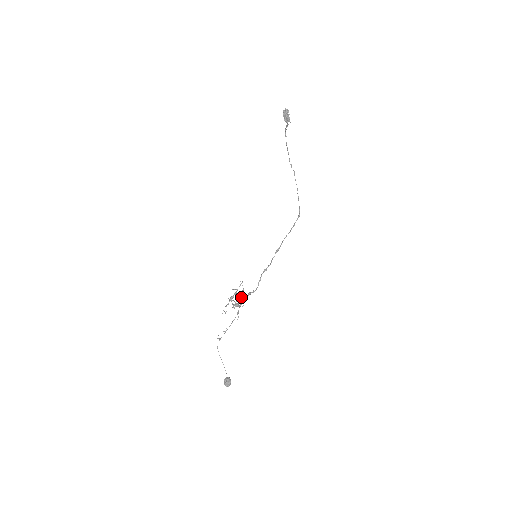
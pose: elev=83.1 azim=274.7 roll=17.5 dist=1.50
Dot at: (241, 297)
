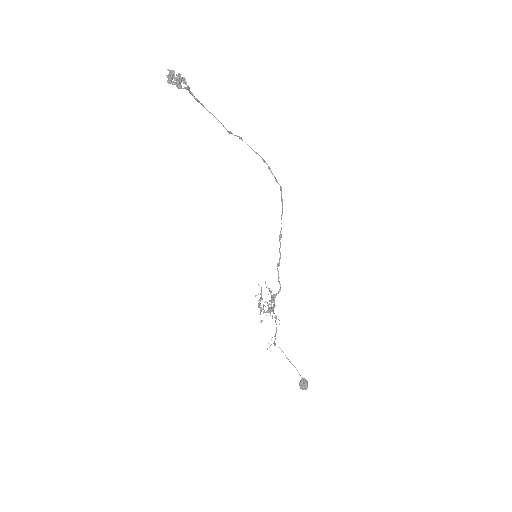
Dot at: (269, 301)
